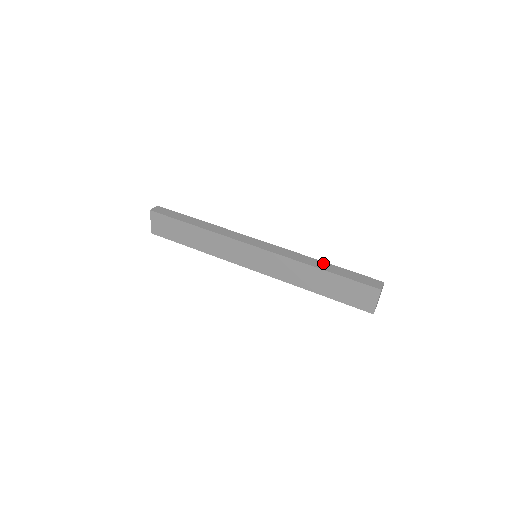
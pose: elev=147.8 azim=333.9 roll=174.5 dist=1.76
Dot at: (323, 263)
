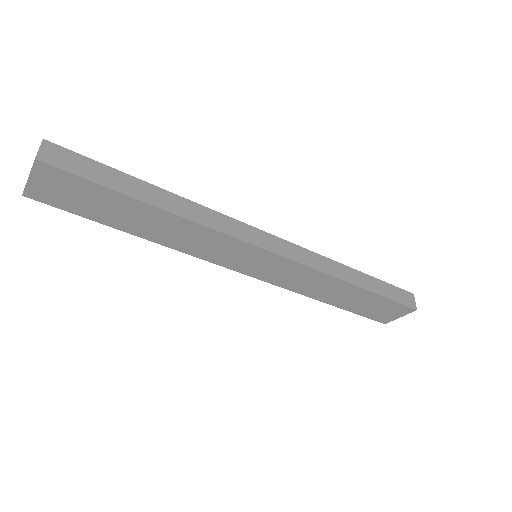
Dot at: (355, 272)
